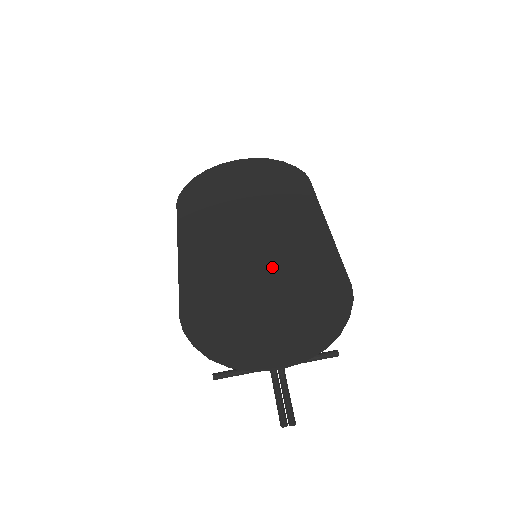
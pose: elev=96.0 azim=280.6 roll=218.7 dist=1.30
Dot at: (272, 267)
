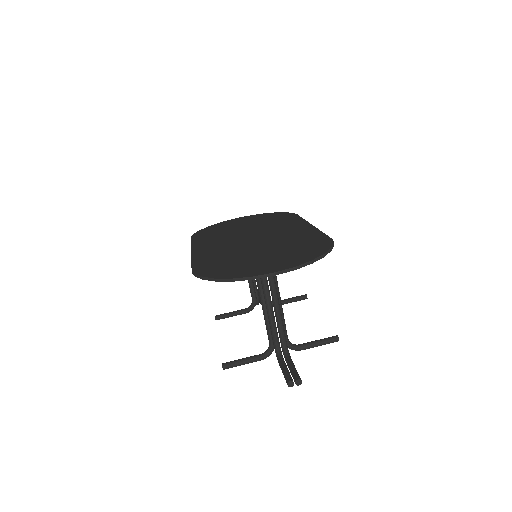
Dot at: (268, 243)
